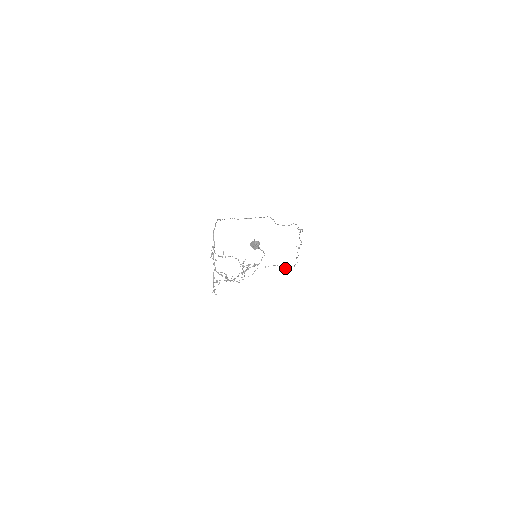
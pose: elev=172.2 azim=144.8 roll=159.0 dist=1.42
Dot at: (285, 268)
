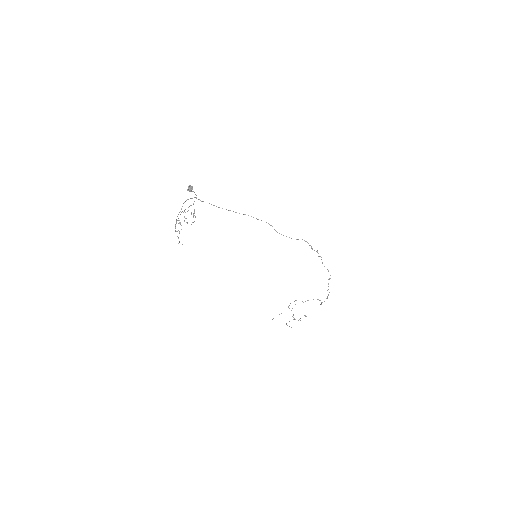
Dot at: occluded
